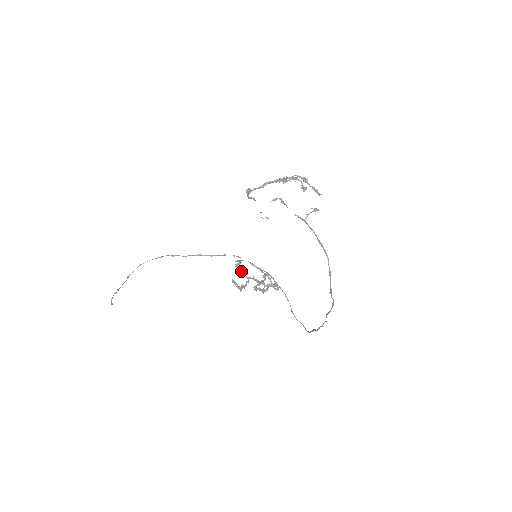
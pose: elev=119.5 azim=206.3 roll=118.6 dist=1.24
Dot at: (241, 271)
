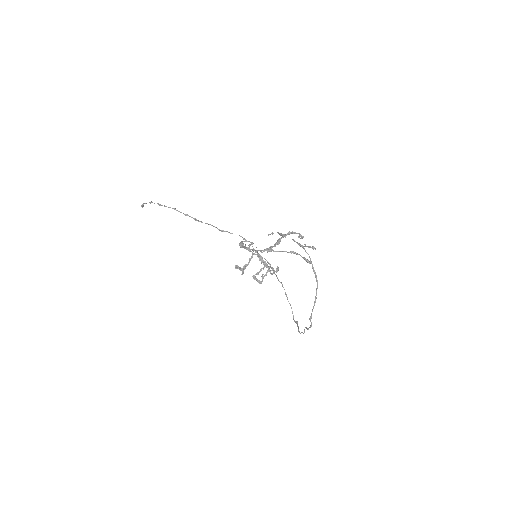
Dot at: occluded
